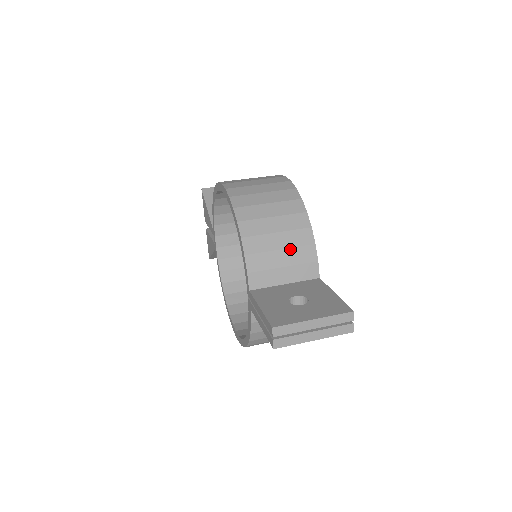
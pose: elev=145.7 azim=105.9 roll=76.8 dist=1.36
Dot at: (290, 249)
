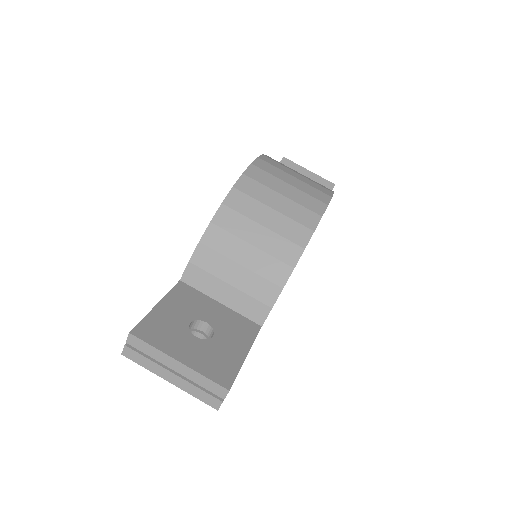
Dot at: (251, 272)
